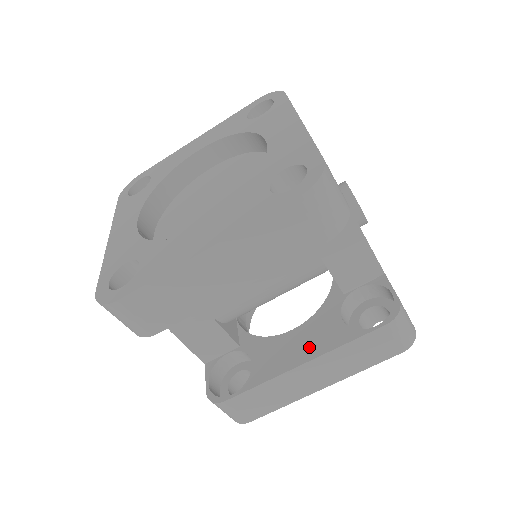
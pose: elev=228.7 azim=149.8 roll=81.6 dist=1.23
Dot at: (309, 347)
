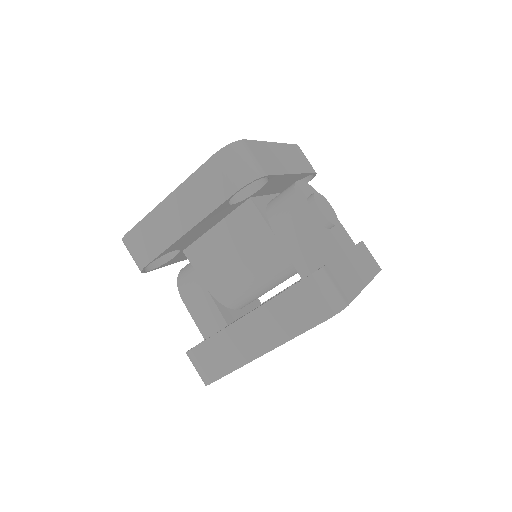
Dot at: occluded
